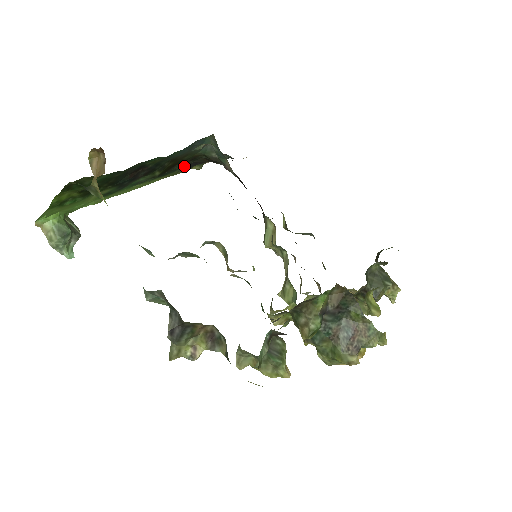
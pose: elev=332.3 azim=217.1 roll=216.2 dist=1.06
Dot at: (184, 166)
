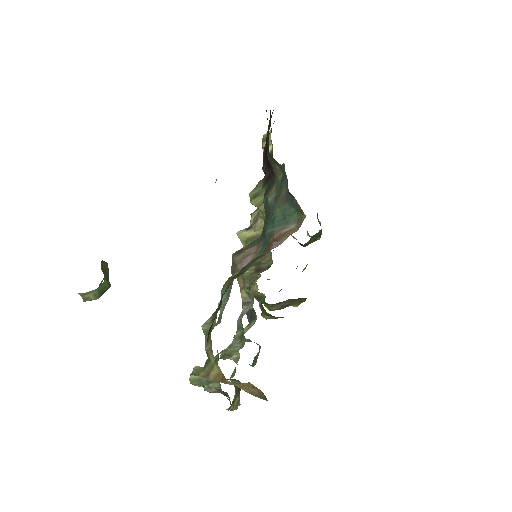
Dot at: occluded
